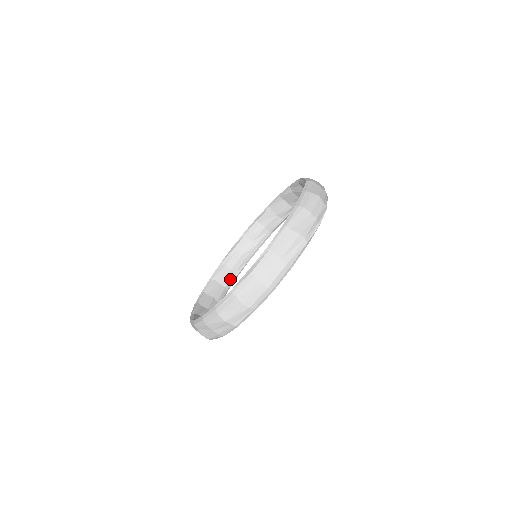
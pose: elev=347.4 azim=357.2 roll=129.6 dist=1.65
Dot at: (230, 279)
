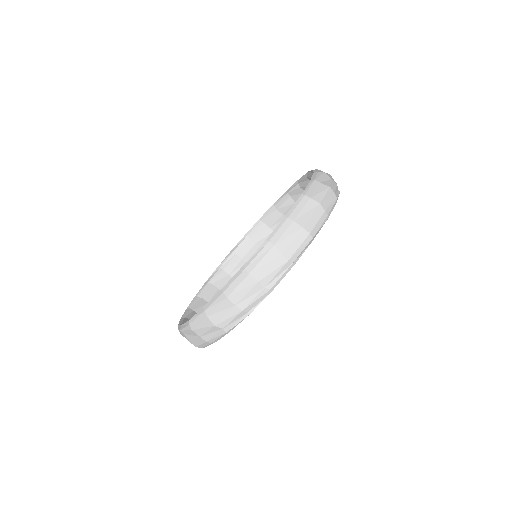
Dot at: occluded
